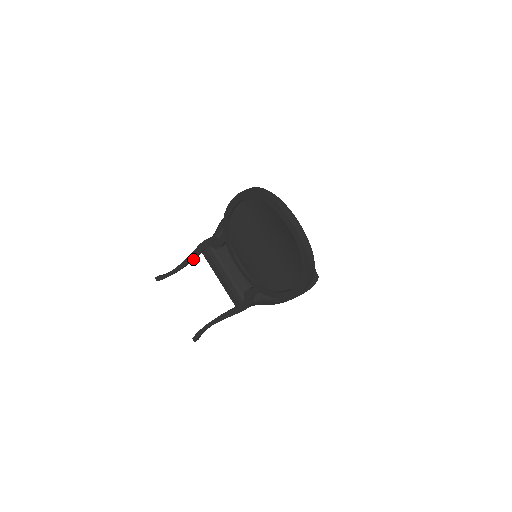
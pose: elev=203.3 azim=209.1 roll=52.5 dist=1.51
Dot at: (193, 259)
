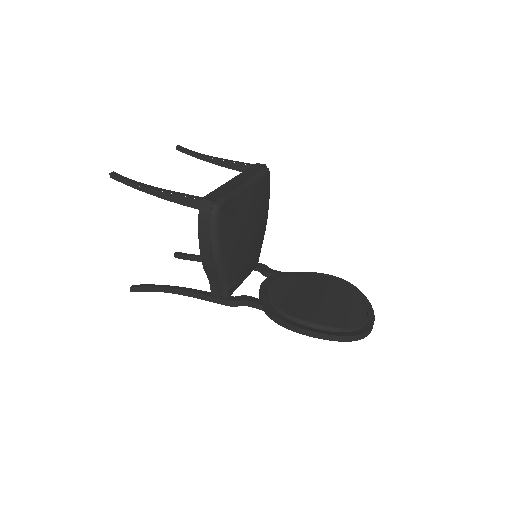
Dot at: occluded
